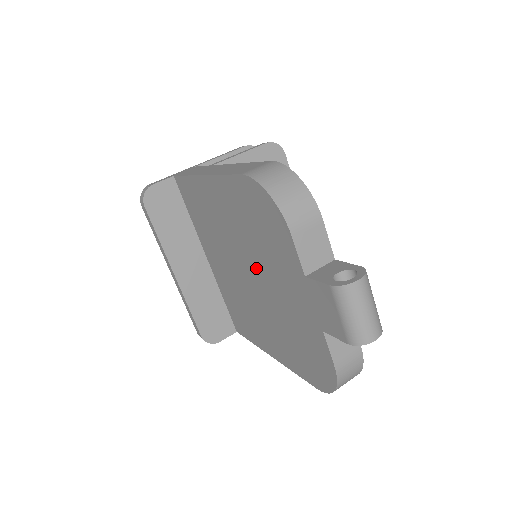
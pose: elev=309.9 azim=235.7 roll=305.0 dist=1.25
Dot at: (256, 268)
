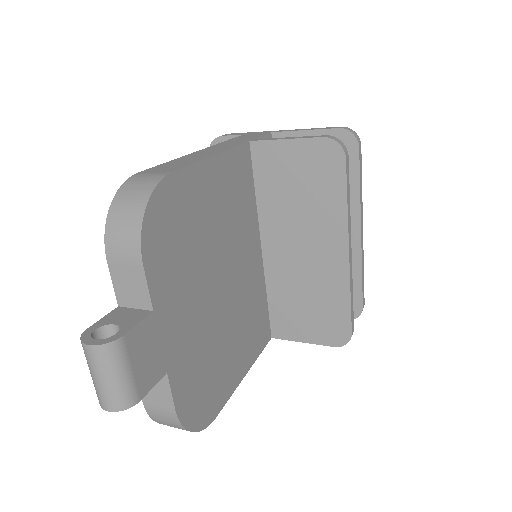
Dot at: occluded
